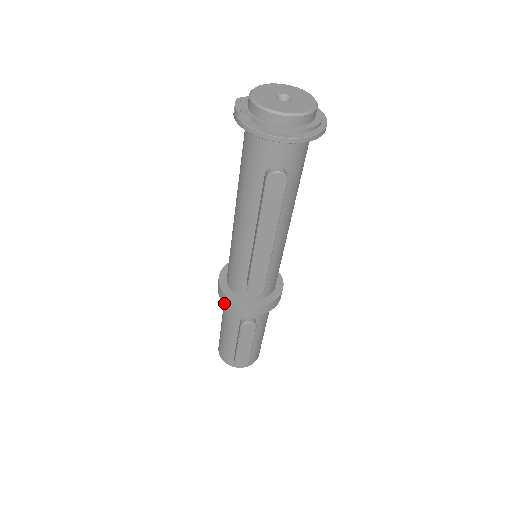
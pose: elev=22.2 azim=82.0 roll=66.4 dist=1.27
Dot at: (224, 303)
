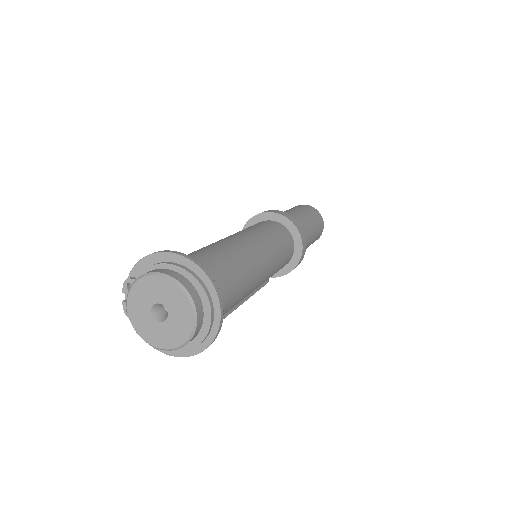
Dot at: occluded
